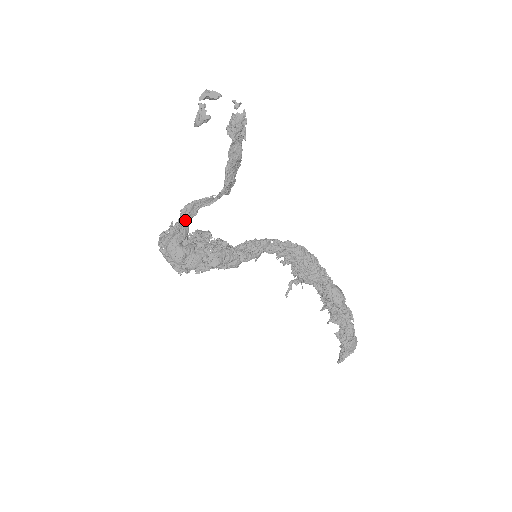
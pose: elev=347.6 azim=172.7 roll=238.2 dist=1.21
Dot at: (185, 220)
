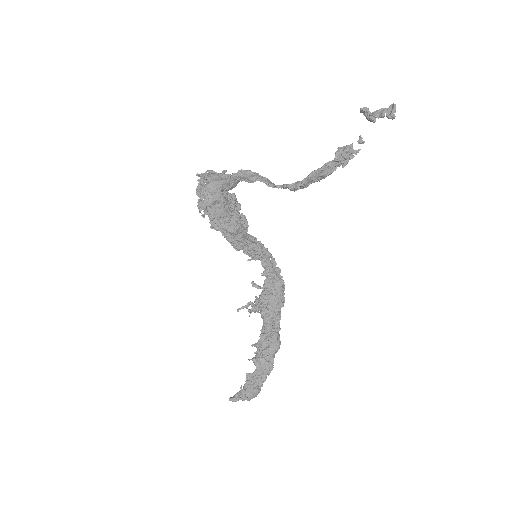
Dot at: (241, 178)
